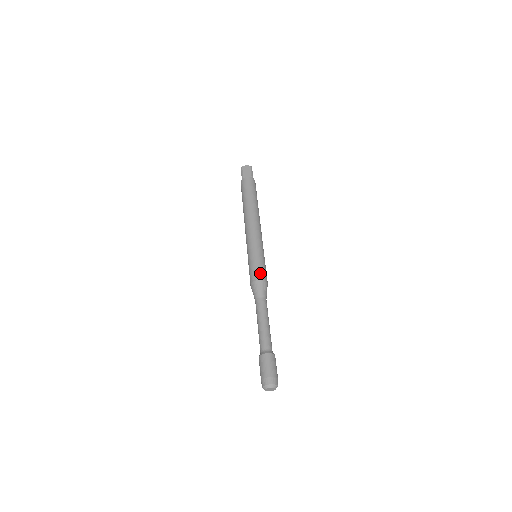
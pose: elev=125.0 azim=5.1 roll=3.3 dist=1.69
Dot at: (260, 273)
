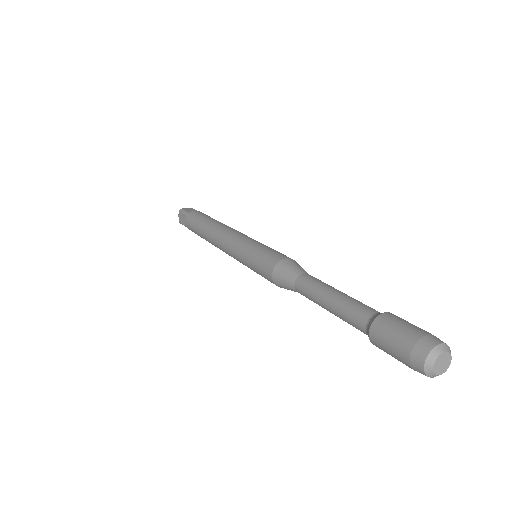
Dot at: (282, 254)
